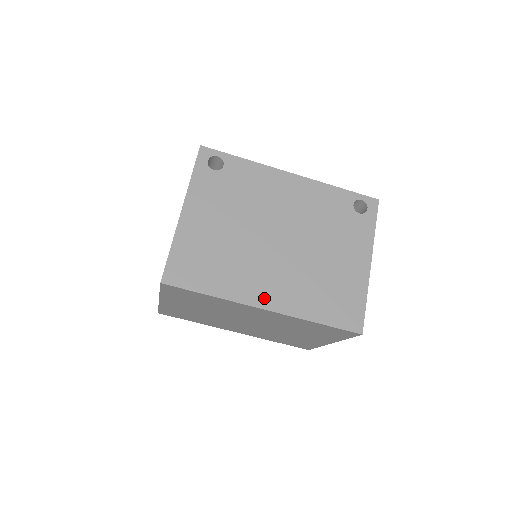
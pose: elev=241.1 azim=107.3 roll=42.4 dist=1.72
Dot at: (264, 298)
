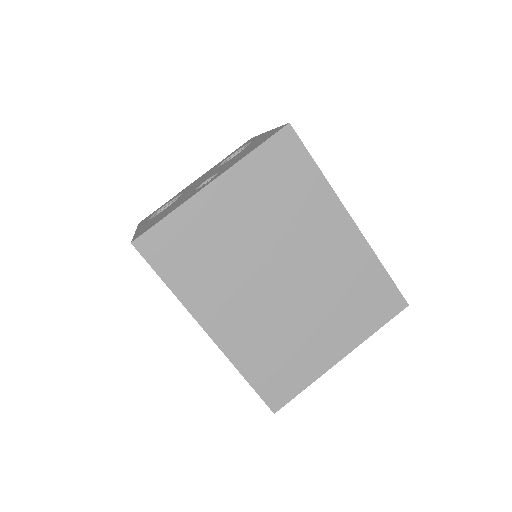
Dot at: occluded
